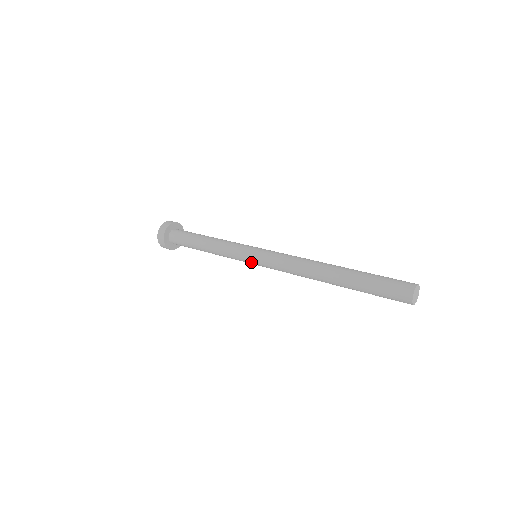
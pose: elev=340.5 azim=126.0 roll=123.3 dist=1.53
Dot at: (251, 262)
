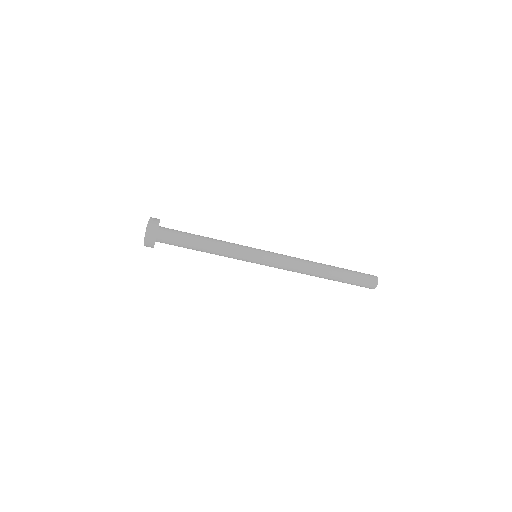
Dot at: (258, 255)
